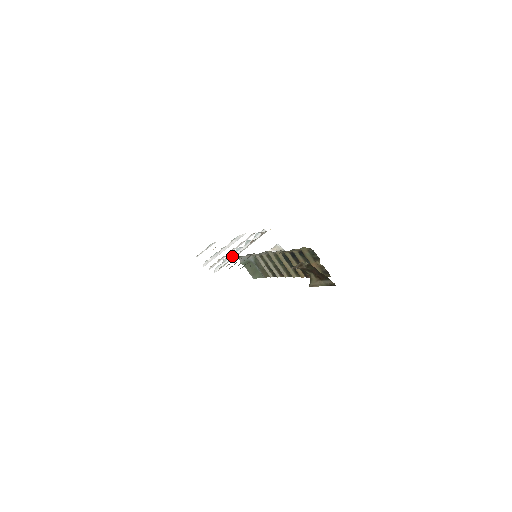
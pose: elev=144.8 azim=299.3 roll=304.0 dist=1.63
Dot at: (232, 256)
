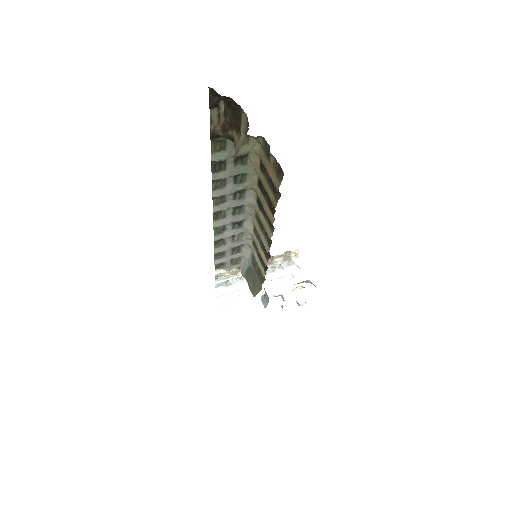
Dot at: (236, 269)
